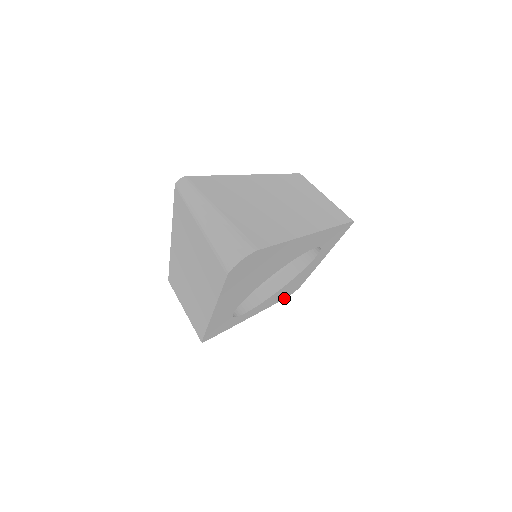
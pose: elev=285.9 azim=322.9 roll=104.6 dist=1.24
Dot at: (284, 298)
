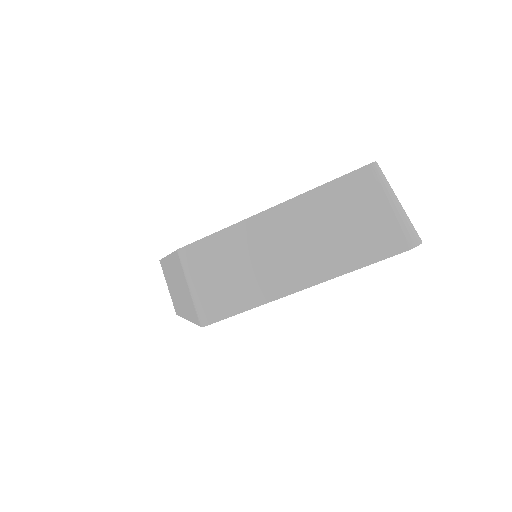
Dot at: occluded
